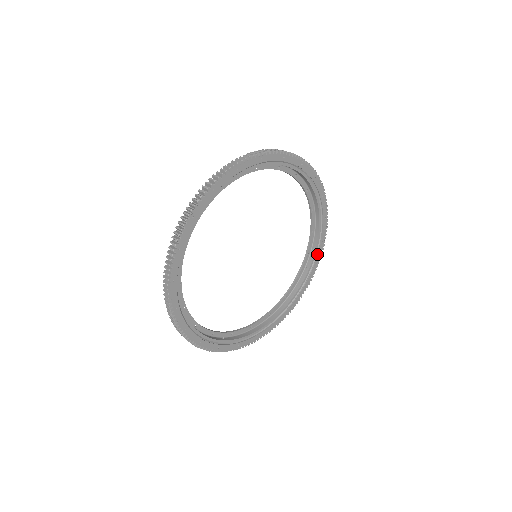
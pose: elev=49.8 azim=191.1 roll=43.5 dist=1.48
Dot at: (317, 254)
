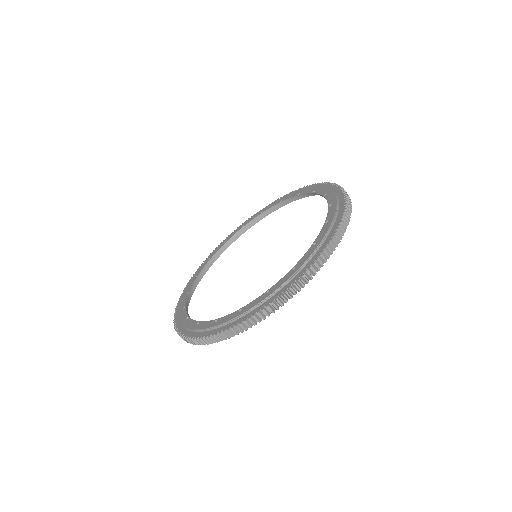
Dot at: (290, 202)
